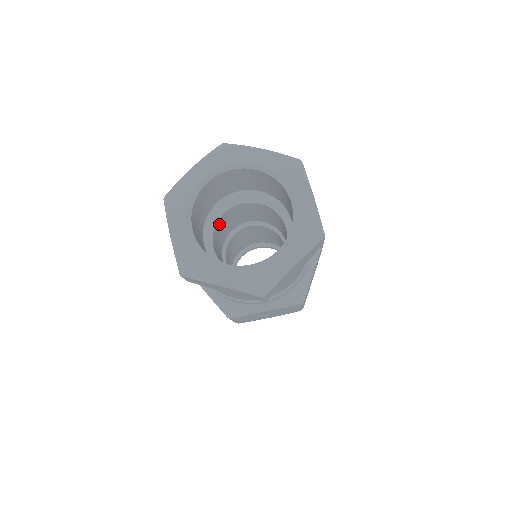
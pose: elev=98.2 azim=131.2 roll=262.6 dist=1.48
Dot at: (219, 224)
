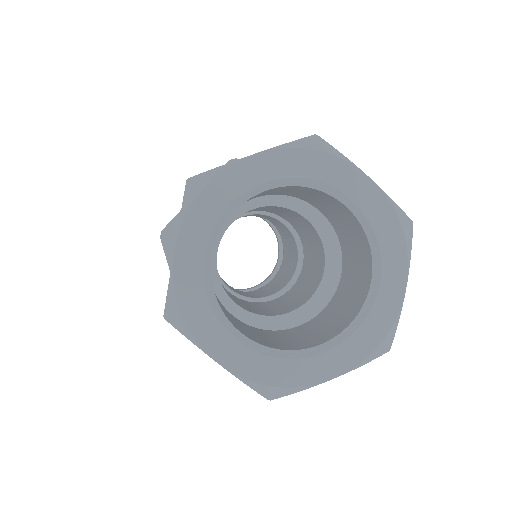
Dot at: occluded
